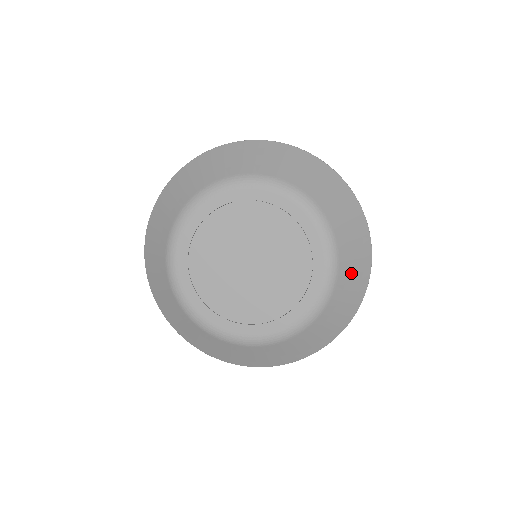
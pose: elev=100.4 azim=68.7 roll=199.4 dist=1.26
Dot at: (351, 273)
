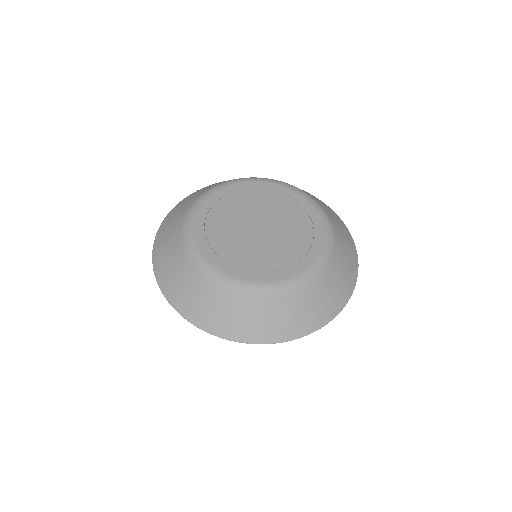
Dot at: (310, 303)
